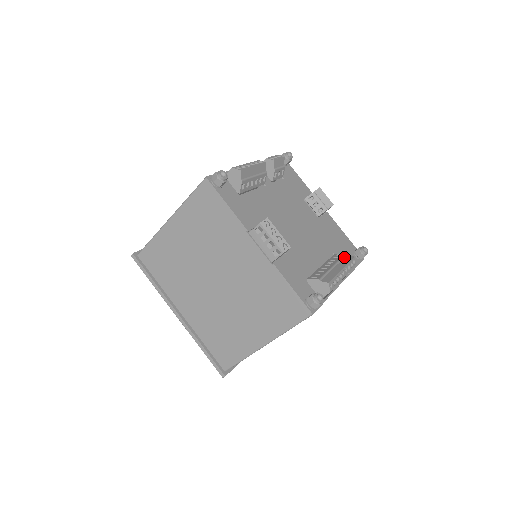
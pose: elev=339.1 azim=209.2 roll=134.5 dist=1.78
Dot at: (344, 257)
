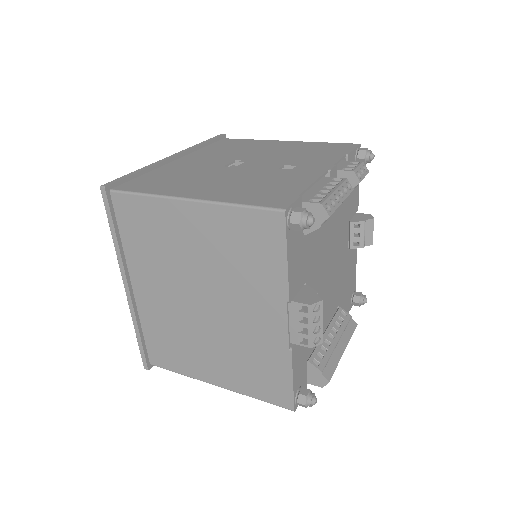
Dot at: (349, 322)
